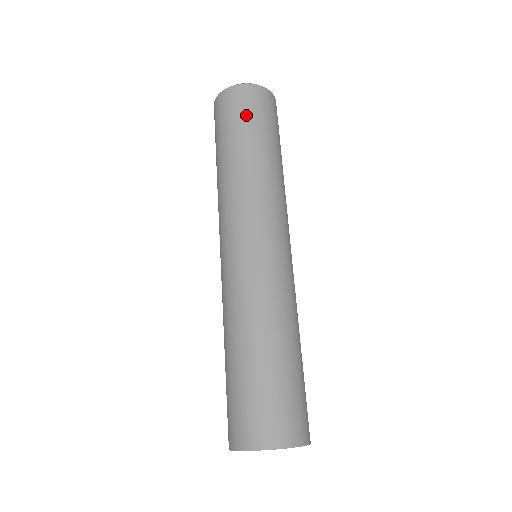
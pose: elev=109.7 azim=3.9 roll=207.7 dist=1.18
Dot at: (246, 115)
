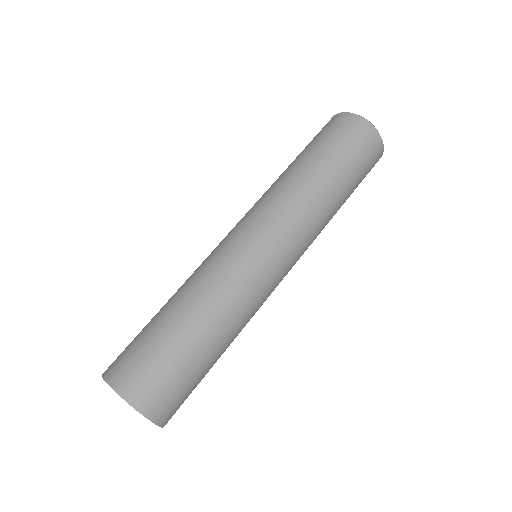
Dot at: (340, 141)
